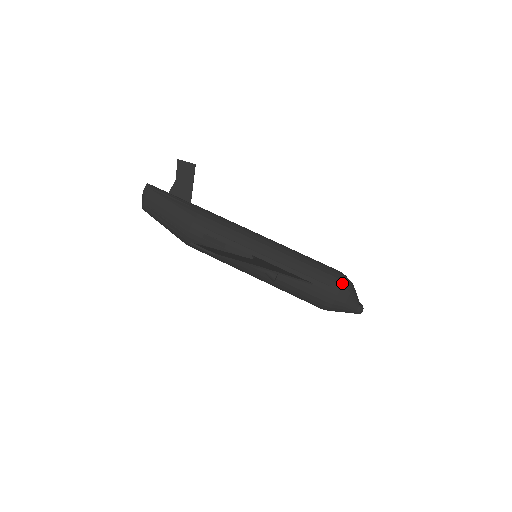
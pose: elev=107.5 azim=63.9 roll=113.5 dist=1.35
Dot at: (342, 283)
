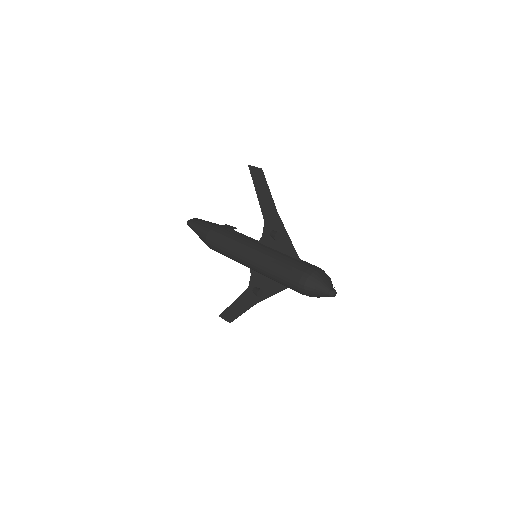
Dot at: (324, 271)
